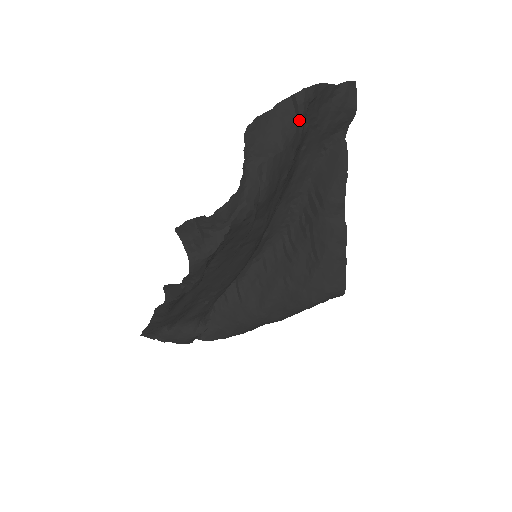
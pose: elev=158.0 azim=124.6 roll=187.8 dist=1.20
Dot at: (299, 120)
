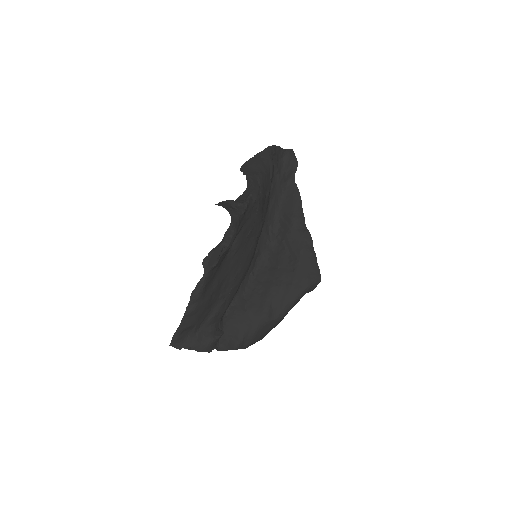
Dot at: (271, 160)
